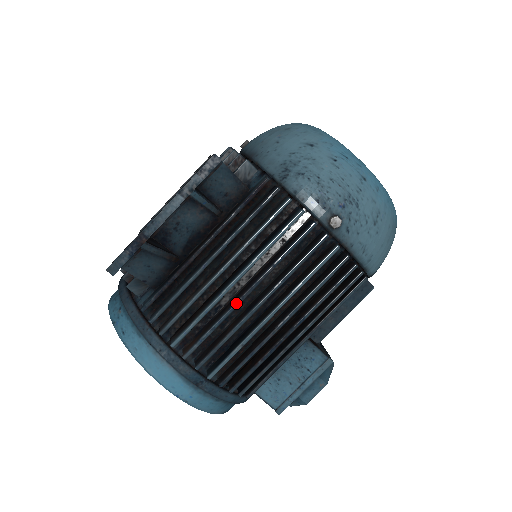
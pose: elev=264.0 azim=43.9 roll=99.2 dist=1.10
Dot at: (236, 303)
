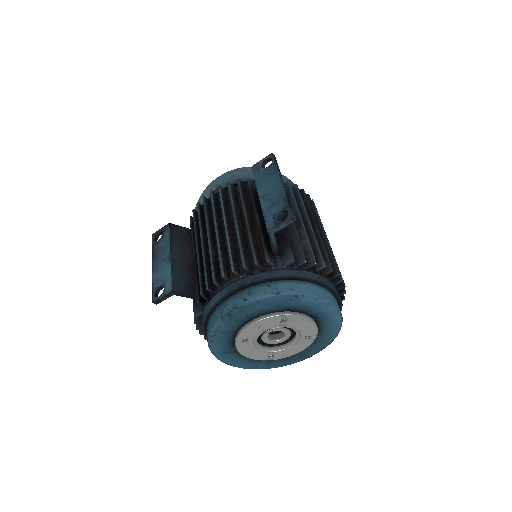
Dot at: (319, 233)
